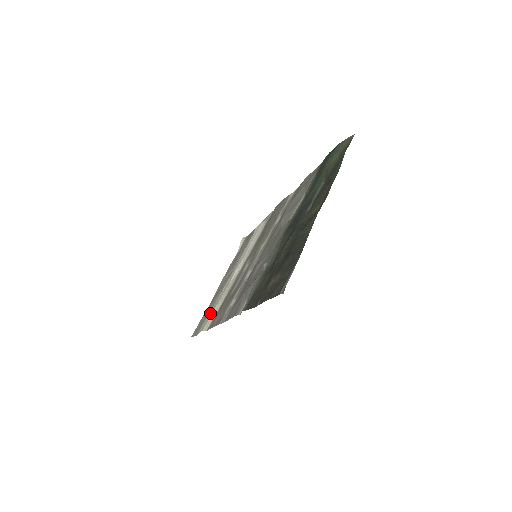
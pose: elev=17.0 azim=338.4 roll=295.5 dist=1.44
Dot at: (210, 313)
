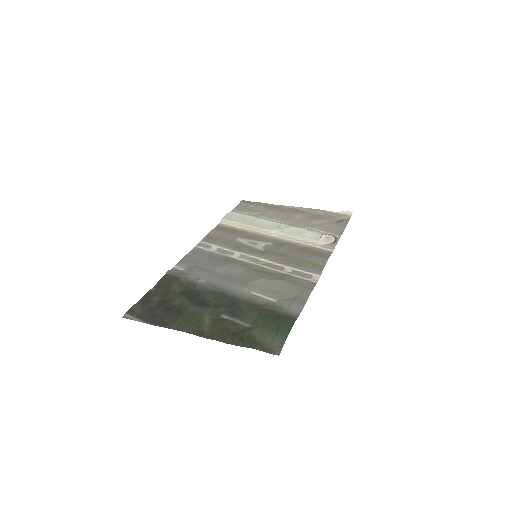
Dot at: (242, 218)
